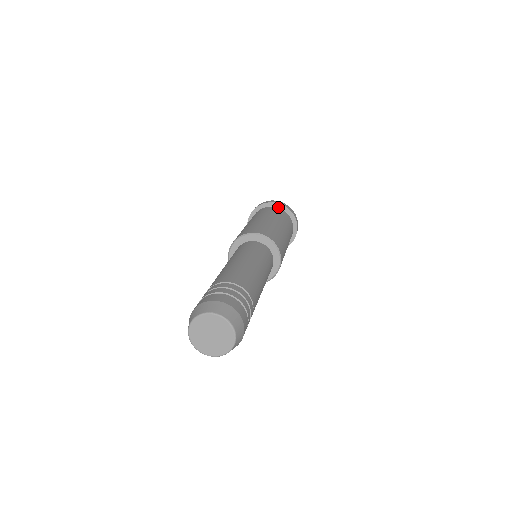
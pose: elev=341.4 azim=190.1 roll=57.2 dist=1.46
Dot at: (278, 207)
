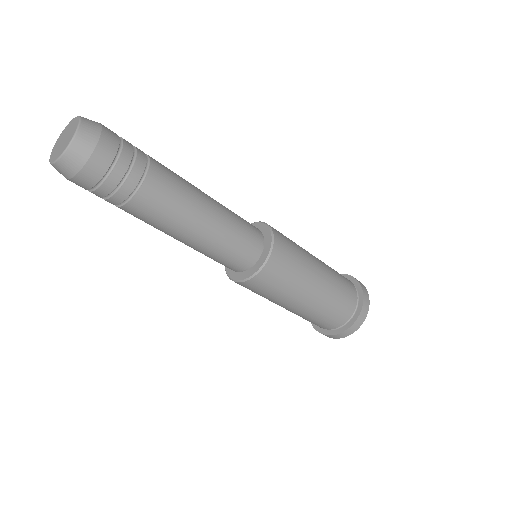
Dot at: occluded
